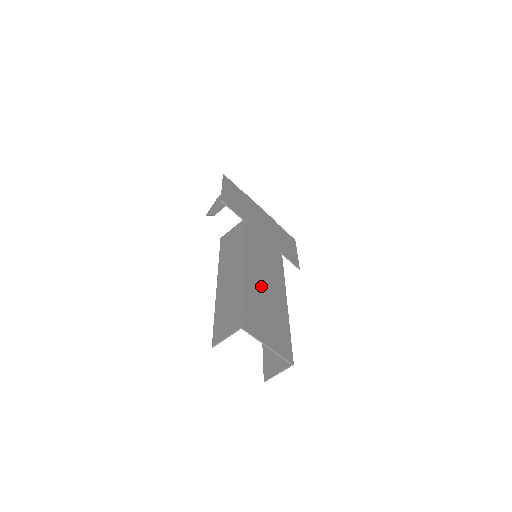
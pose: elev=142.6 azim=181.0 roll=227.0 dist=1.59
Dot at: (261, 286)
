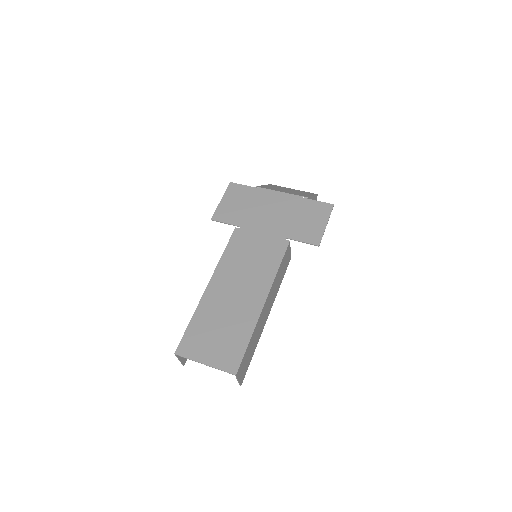
Dot at: (227, 298)
